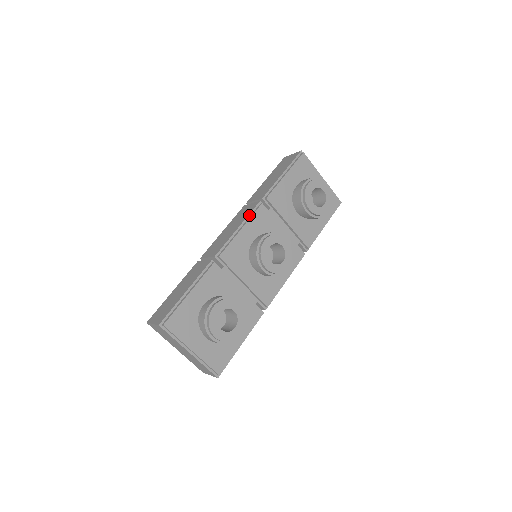
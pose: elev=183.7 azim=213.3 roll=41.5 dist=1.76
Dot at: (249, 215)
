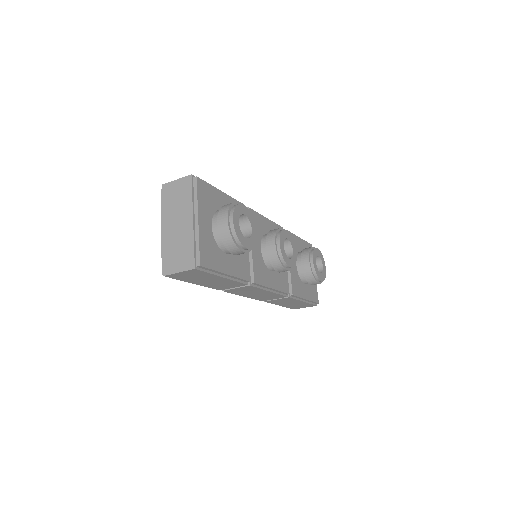
Dot at: occluded
